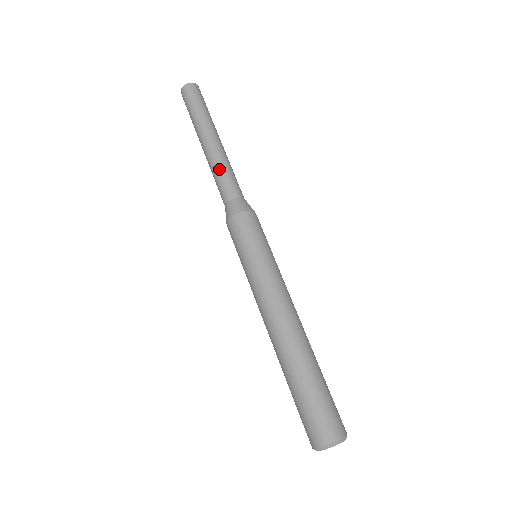
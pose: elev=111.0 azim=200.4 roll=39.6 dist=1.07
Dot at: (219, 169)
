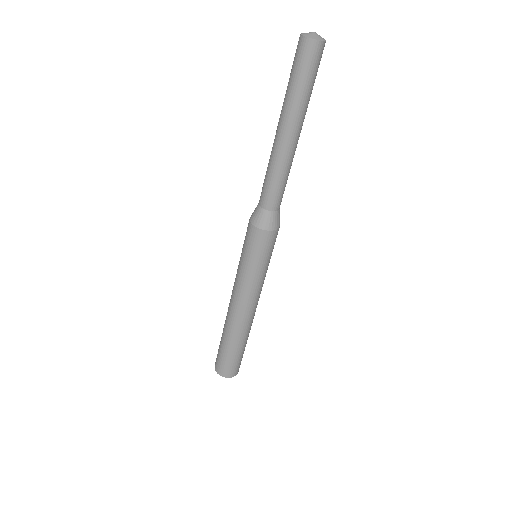
Dot at: (270, 172)
